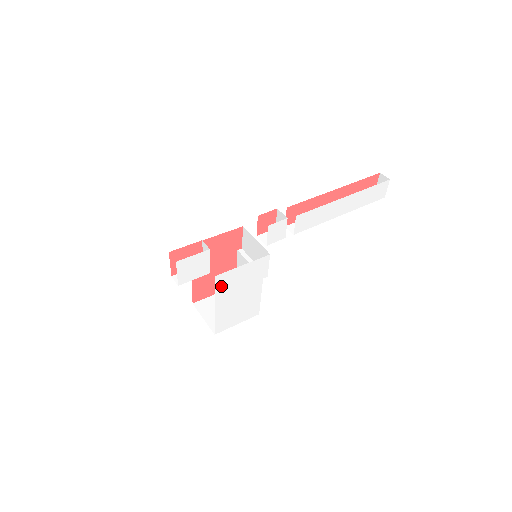
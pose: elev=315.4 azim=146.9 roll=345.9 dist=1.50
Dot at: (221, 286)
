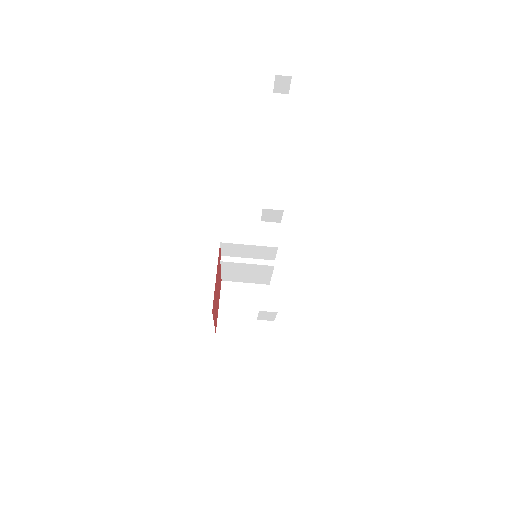
Dot at: occluded
